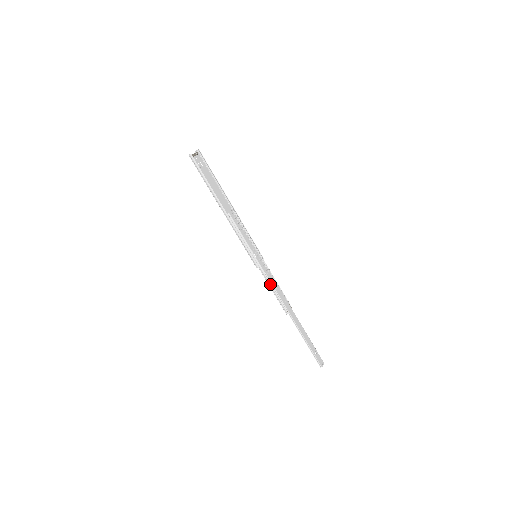
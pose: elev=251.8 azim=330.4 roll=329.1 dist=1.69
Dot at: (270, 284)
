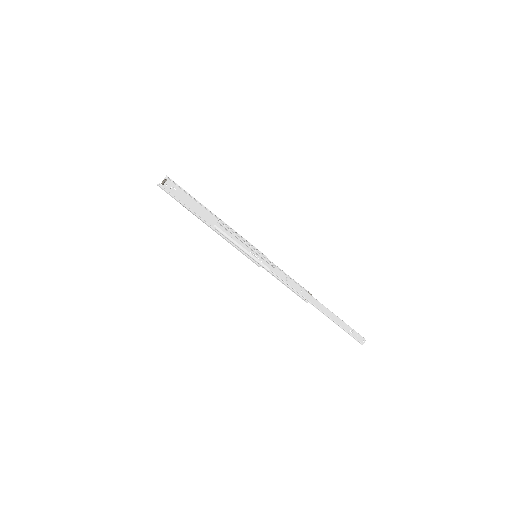
Dot at: (278, 279)
